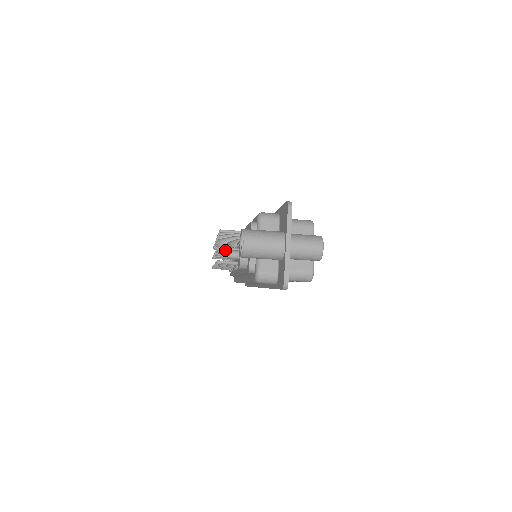
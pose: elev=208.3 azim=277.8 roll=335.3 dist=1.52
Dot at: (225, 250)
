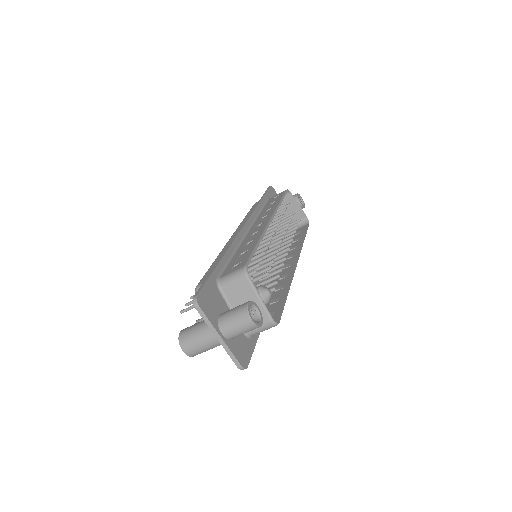
Dot at: occluded
